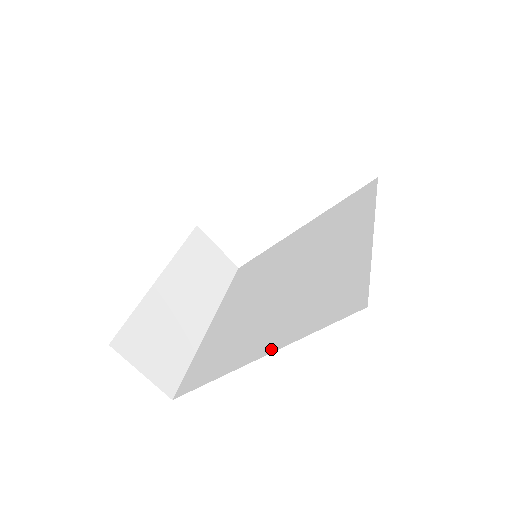
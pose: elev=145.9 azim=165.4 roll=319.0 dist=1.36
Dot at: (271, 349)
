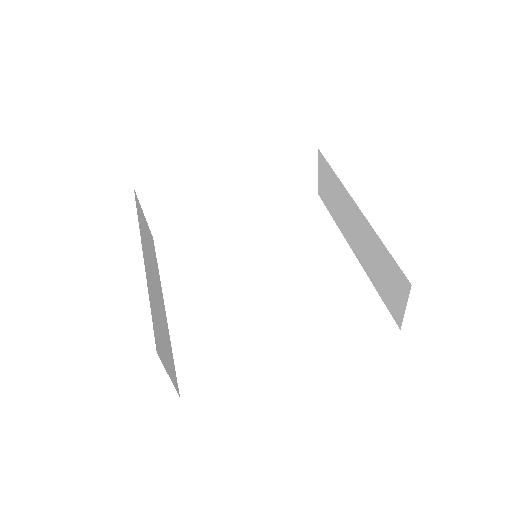
Dot at: (310, 353)
